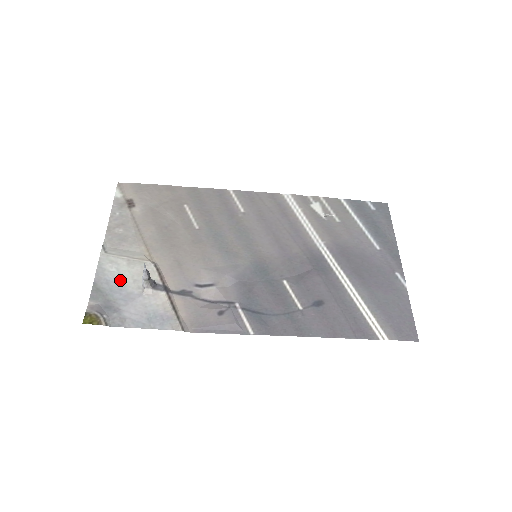
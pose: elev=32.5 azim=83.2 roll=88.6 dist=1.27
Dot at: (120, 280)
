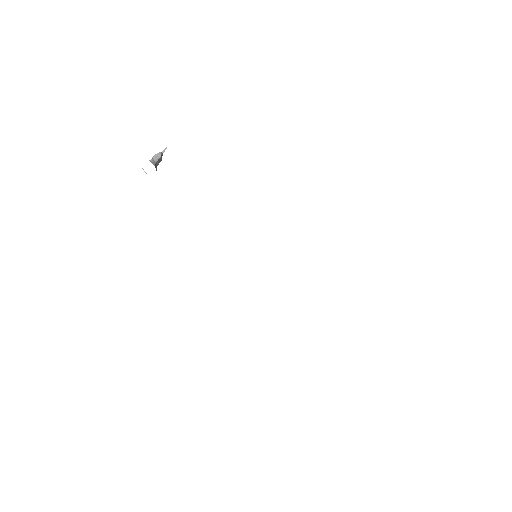
Dot at: occluded
